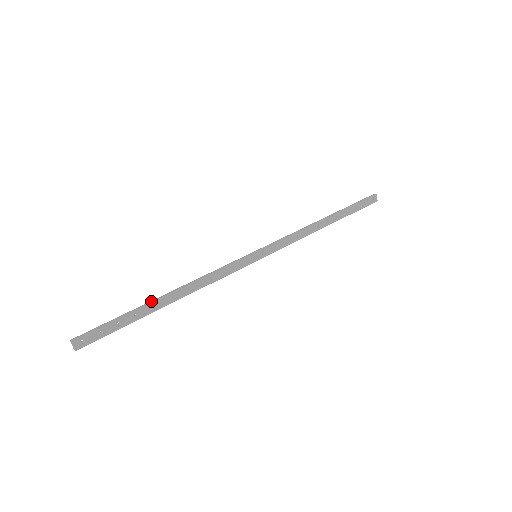
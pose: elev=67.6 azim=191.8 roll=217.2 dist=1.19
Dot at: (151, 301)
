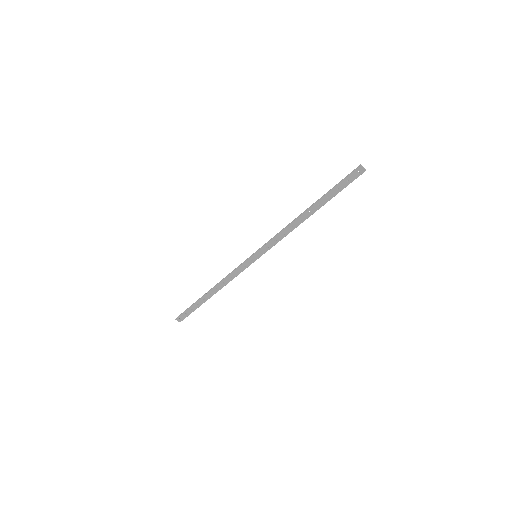
Dot at: (202, 296)
